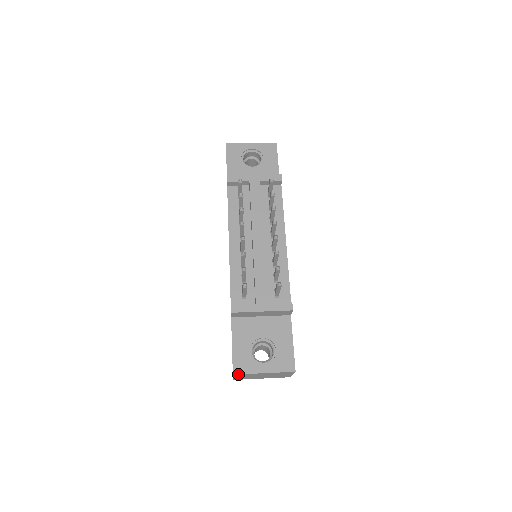
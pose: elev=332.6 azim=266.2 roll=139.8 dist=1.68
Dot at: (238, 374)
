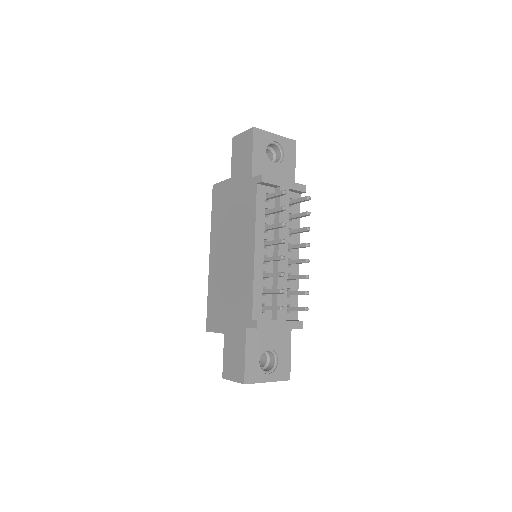
Dot at: occluded
